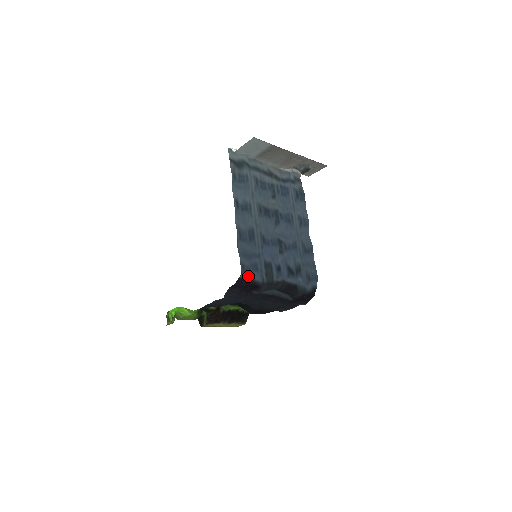
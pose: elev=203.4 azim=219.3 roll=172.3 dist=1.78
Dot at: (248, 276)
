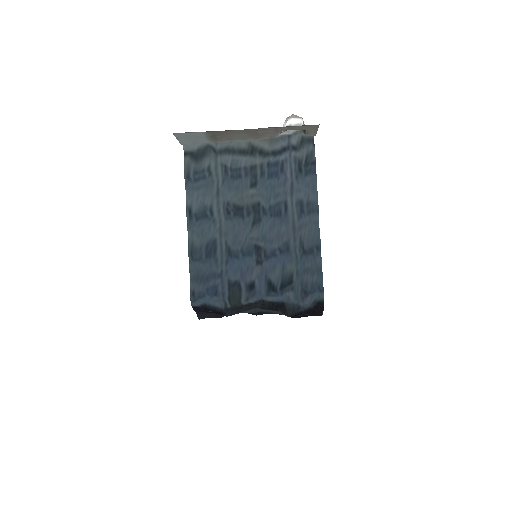
Dot at: (205, 302)
